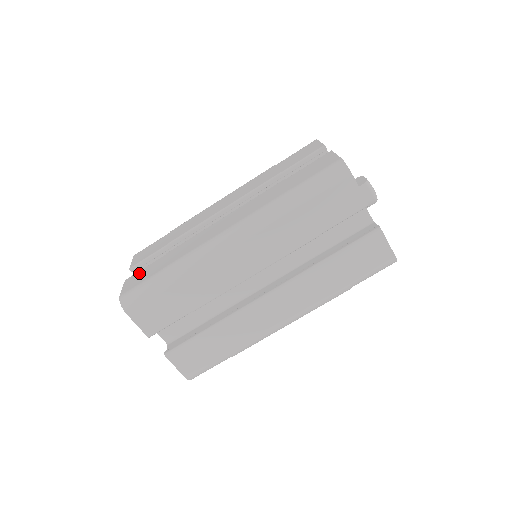
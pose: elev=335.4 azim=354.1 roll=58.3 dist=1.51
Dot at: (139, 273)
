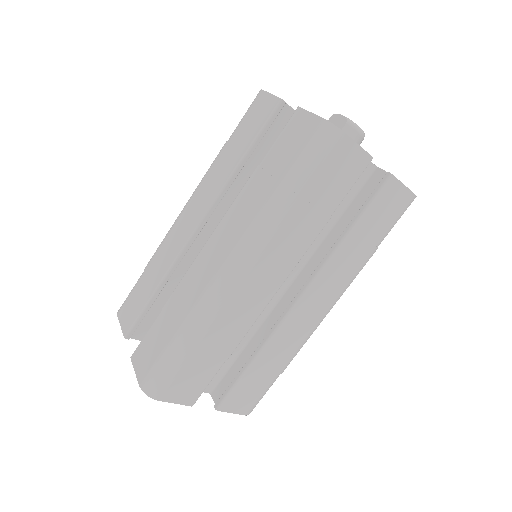
Dot at: (143, 345)
